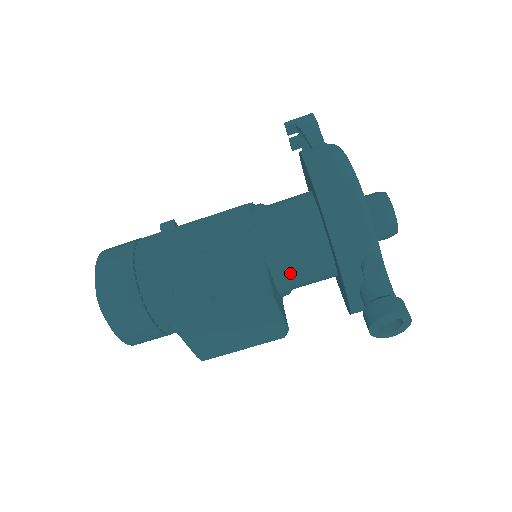
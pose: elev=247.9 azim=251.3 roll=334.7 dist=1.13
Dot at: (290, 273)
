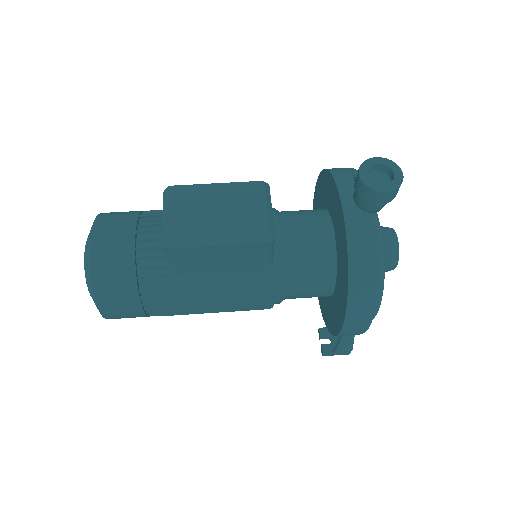
Dot at: (288, 225)
